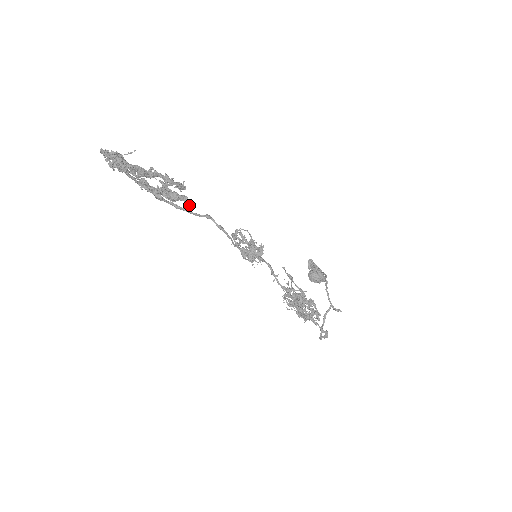
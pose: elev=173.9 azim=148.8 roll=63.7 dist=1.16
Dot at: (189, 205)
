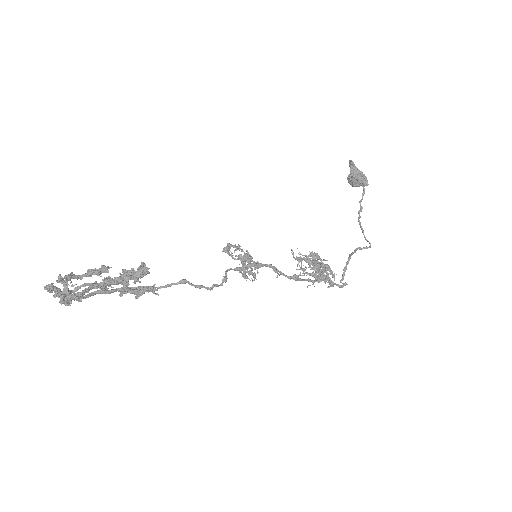
Dot at: occluded
